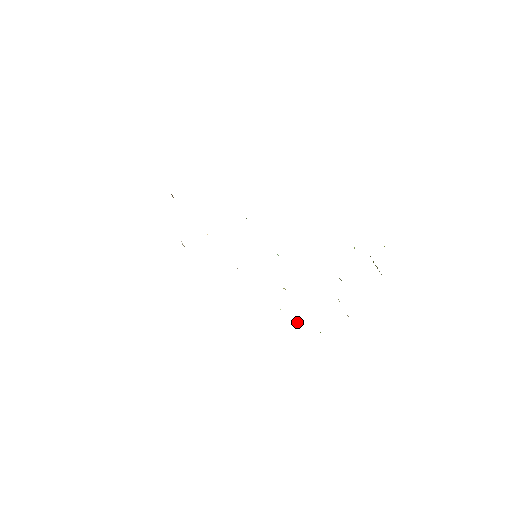
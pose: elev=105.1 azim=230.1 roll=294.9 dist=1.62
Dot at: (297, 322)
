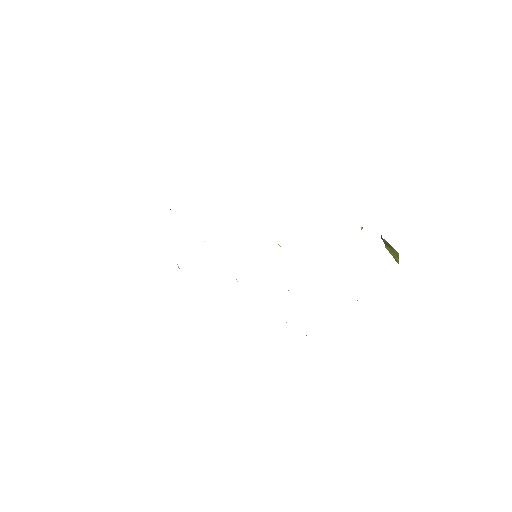
Dot at: occluded
